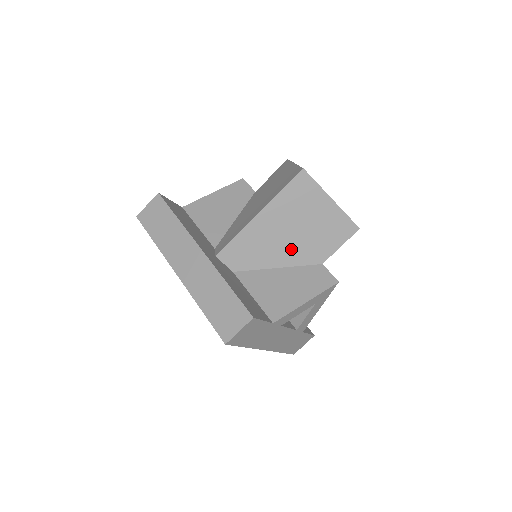
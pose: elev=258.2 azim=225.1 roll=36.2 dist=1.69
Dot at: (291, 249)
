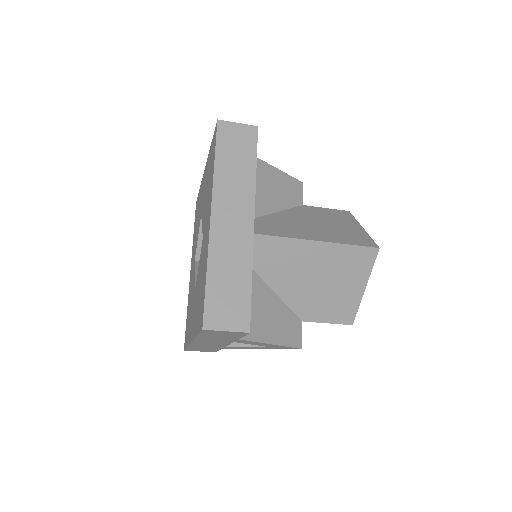
Dot at: (299, 289)
